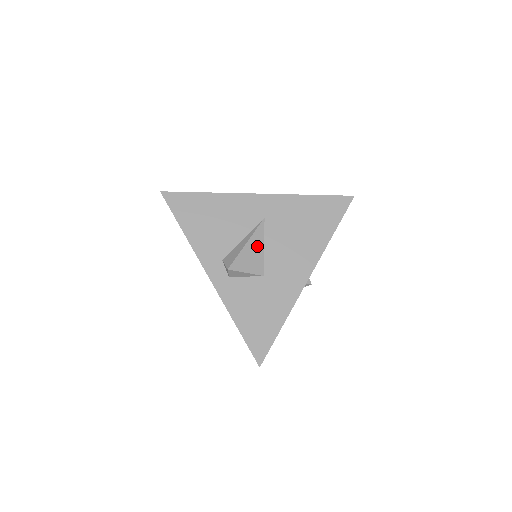
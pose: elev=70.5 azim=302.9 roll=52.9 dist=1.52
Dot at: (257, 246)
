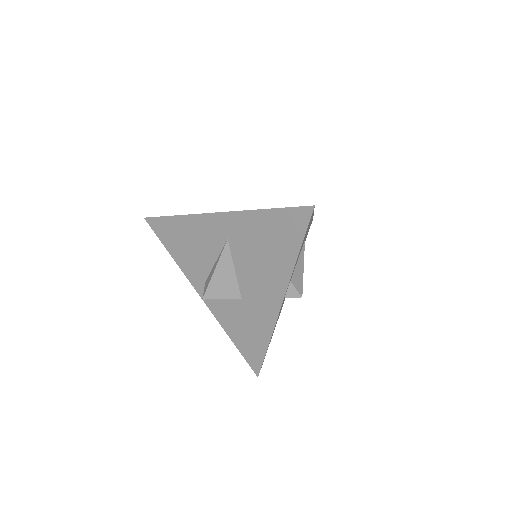
Dot at: (227, 271)
